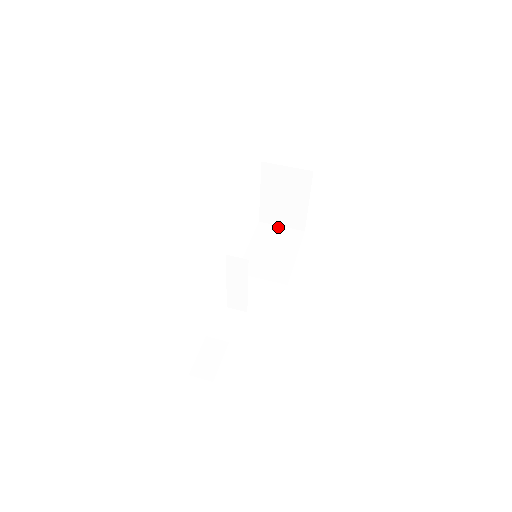
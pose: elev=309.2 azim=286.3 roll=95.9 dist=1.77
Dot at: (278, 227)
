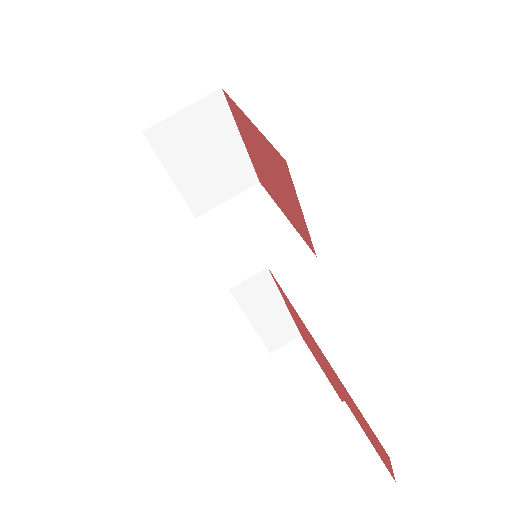
Dot at: (225, 204)
